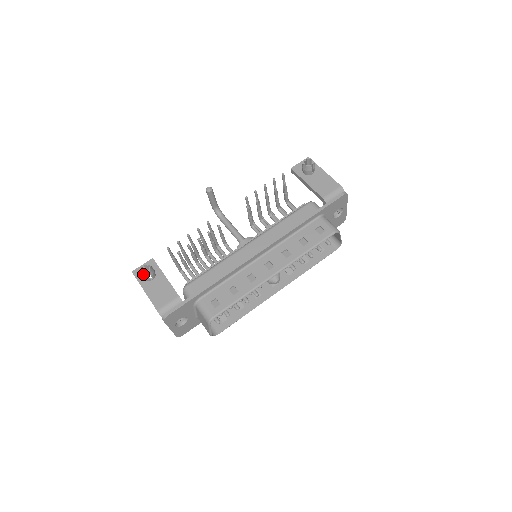
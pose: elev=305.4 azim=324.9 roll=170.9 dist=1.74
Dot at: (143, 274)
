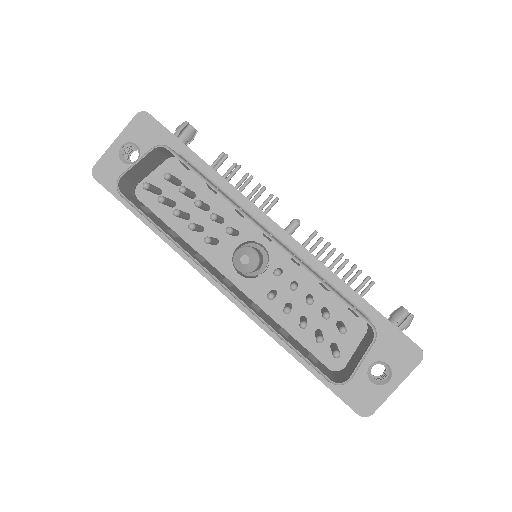
Dot at: (186, 121)
